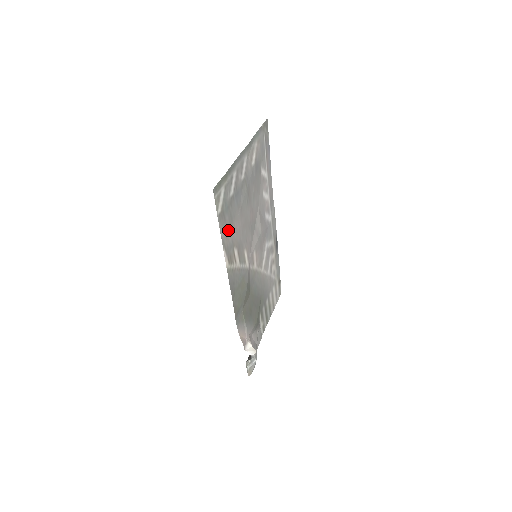
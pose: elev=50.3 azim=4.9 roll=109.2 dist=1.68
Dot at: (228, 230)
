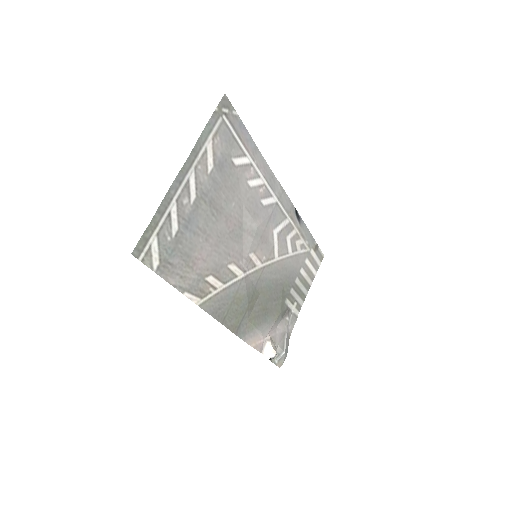
Dot at: (185, 270)
